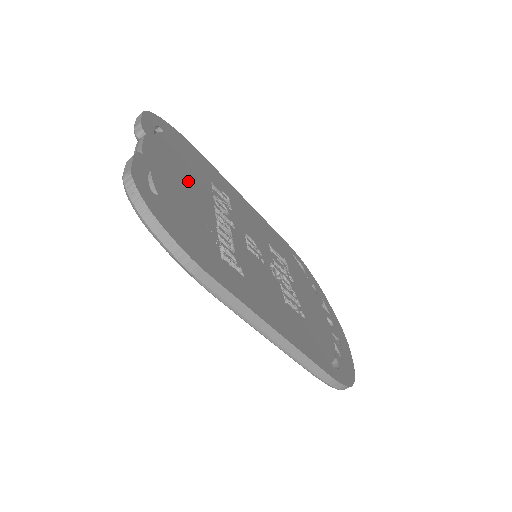
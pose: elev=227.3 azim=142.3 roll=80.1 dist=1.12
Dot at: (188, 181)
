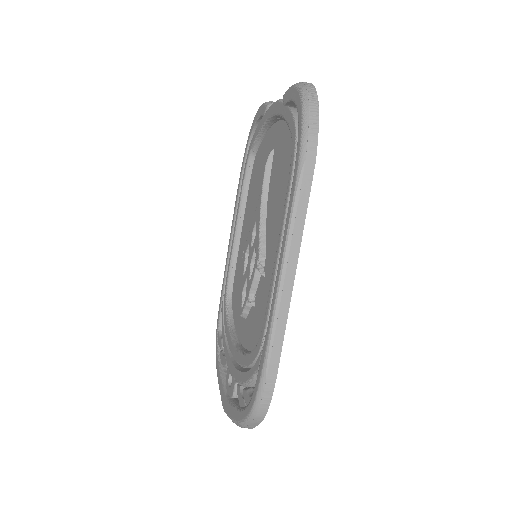
Dot at: occluded
